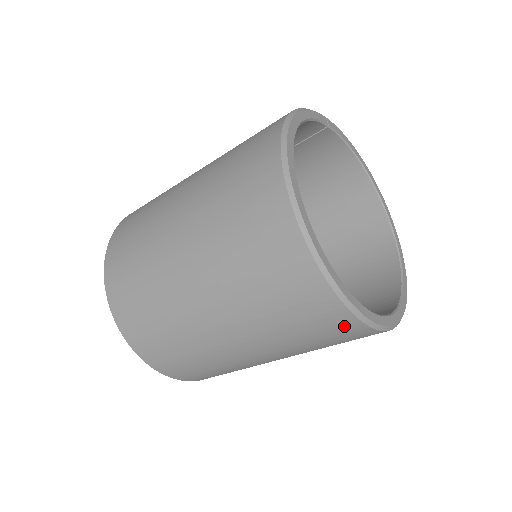
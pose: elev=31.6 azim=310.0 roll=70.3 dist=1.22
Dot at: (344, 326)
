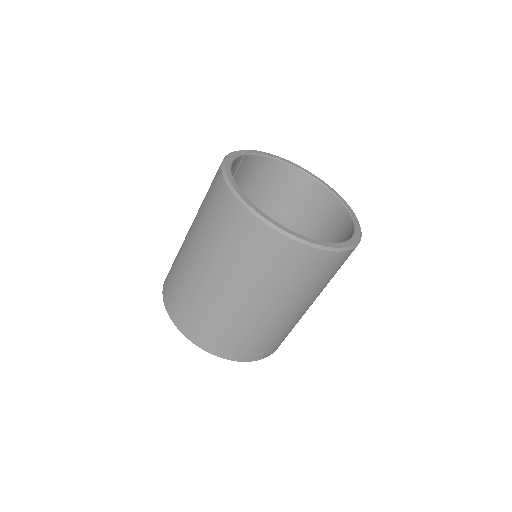
Dot at: (332, 260)
